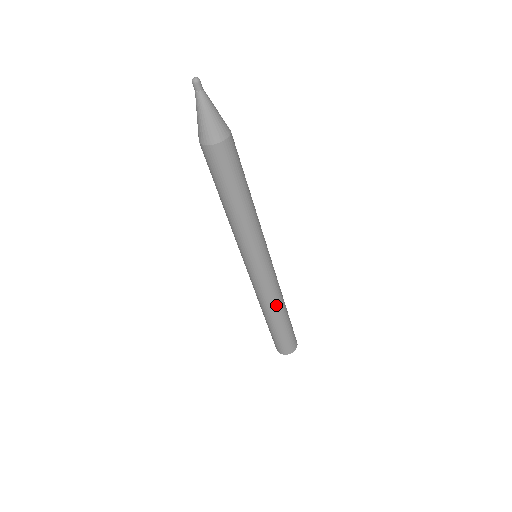
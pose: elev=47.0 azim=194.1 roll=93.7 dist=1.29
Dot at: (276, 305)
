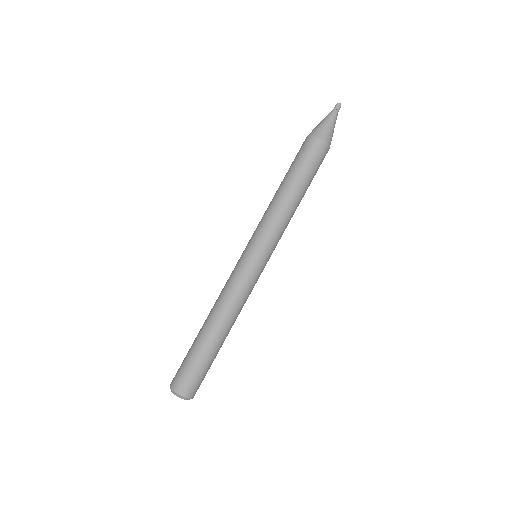
Dot at: (226, 314)
